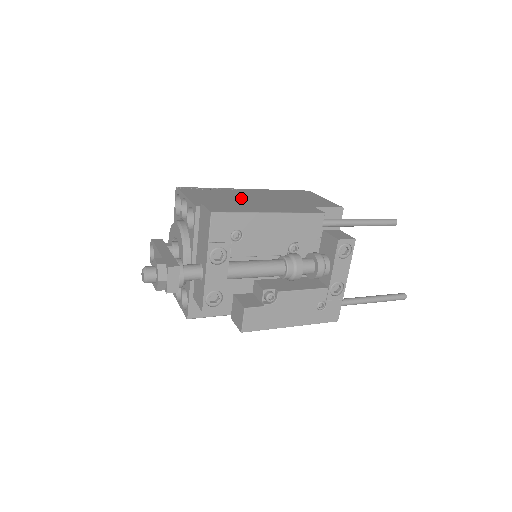
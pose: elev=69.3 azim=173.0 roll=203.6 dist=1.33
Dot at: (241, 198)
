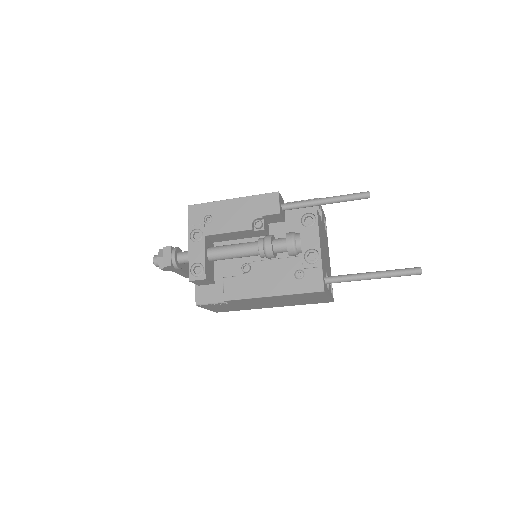
Dot at: occluded
